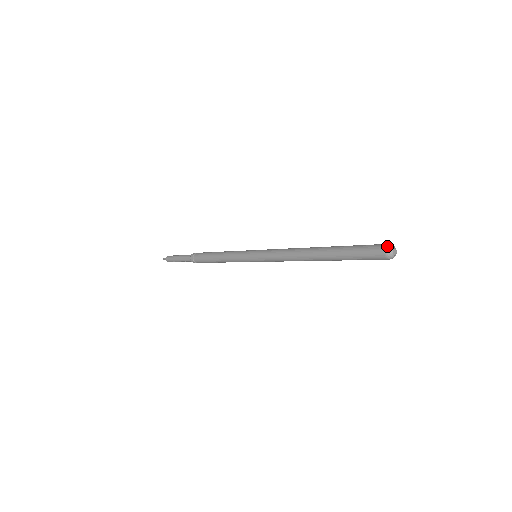
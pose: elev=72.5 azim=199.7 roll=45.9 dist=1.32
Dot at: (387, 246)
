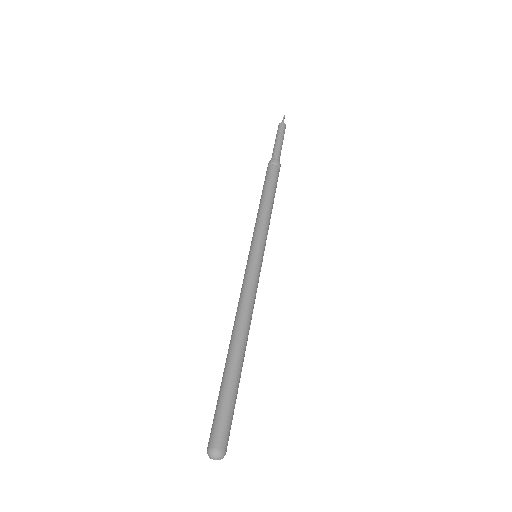
Dot at: (208, 450)
